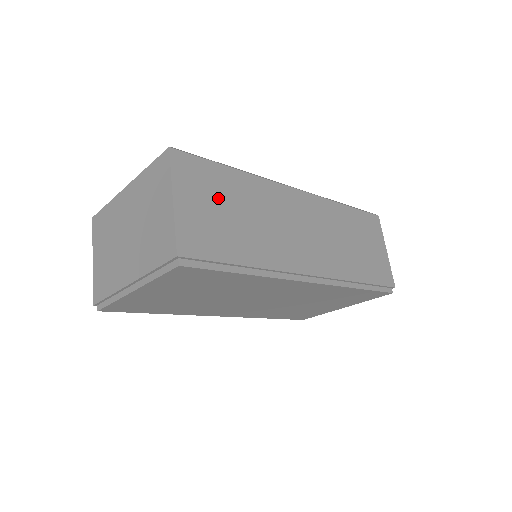
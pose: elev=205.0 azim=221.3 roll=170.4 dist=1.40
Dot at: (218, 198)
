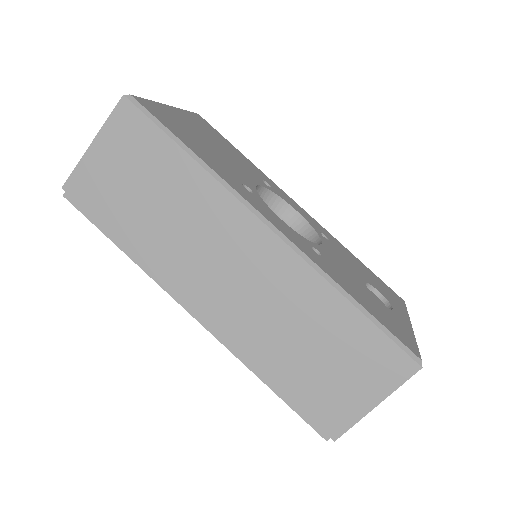
Dot at: (141, 170)
